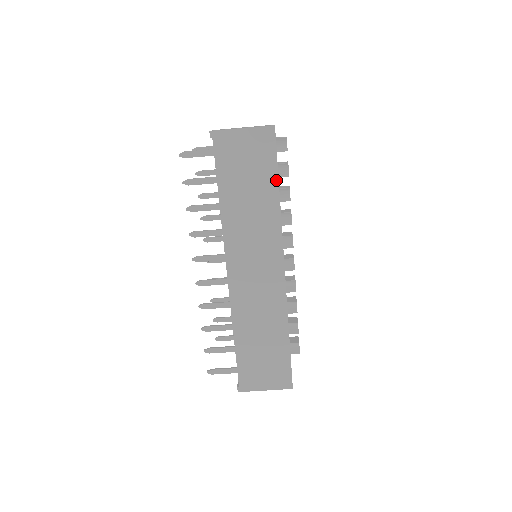
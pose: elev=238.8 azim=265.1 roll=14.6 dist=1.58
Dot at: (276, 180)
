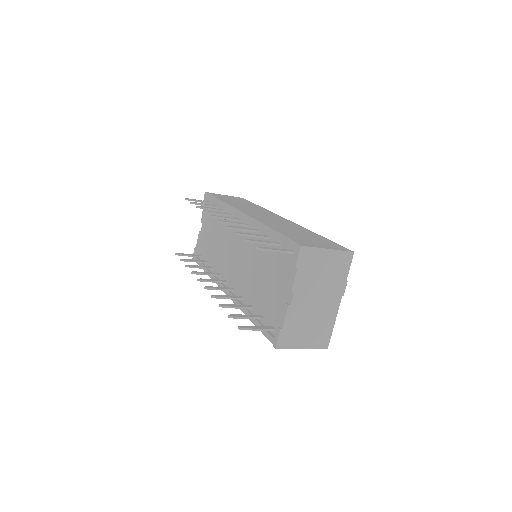
Dot at: occluded
